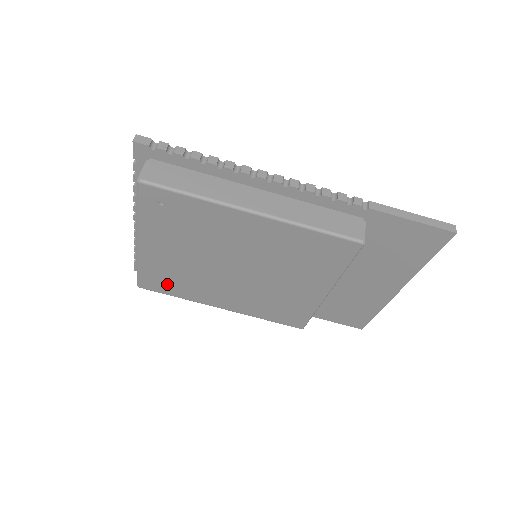
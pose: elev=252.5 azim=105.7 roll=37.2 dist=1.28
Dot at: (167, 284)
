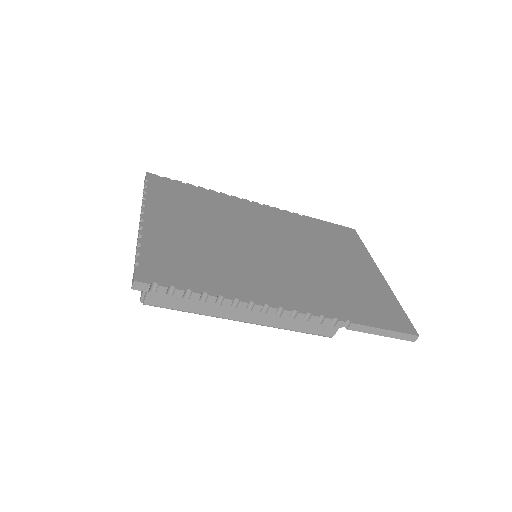
Dot at: occluded
